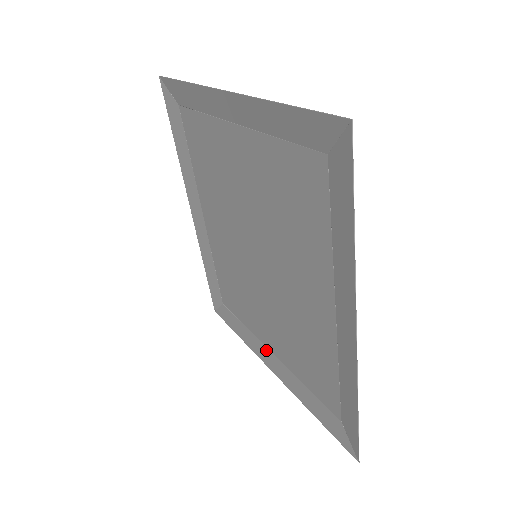
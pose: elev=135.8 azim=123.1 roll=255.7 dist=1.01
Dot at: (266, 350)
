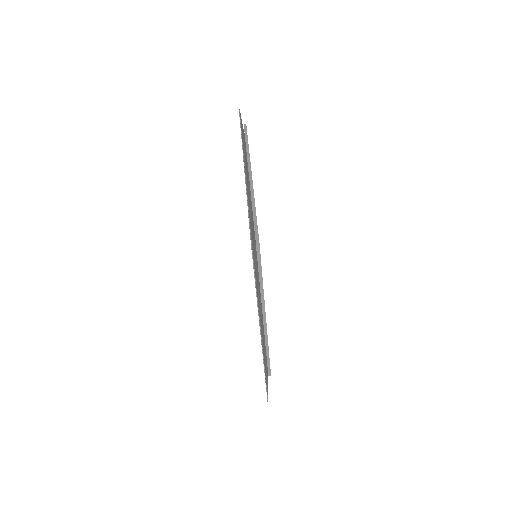
Dot at: occluded
